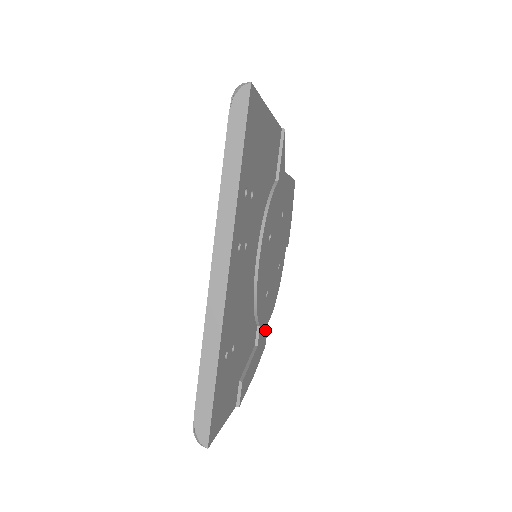
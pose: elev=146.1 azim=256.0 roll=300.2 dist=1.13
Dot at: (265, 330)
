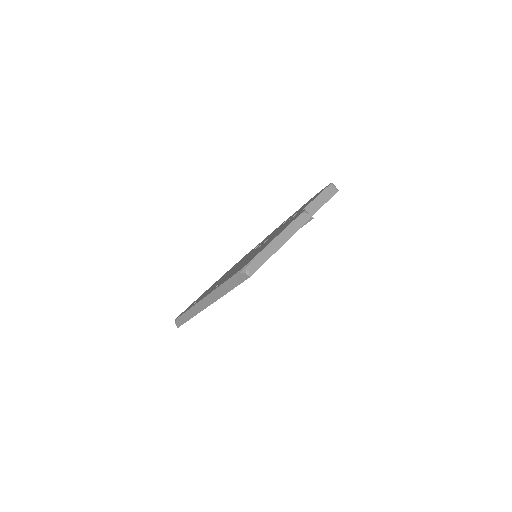
Dot at: occluded
